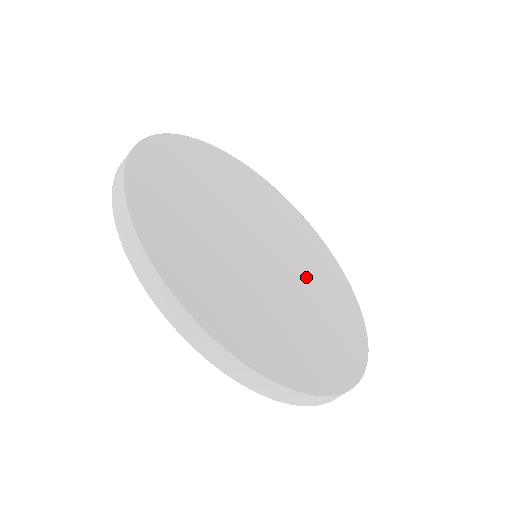
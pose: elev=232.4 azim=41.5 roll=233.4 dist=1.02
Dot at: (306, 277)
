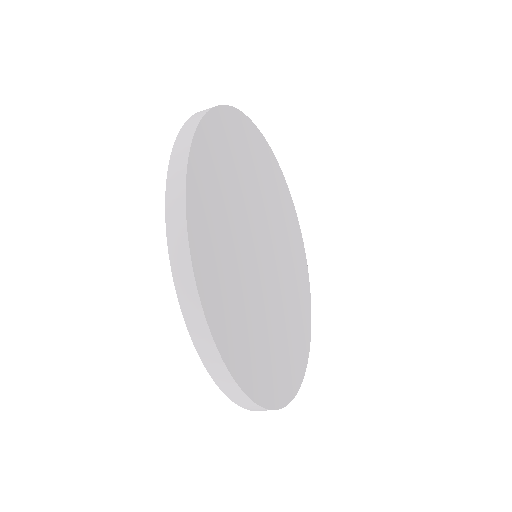
Dot at: (283, 303)
